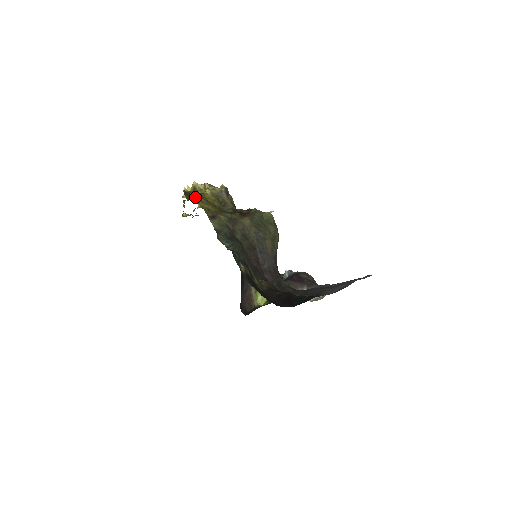
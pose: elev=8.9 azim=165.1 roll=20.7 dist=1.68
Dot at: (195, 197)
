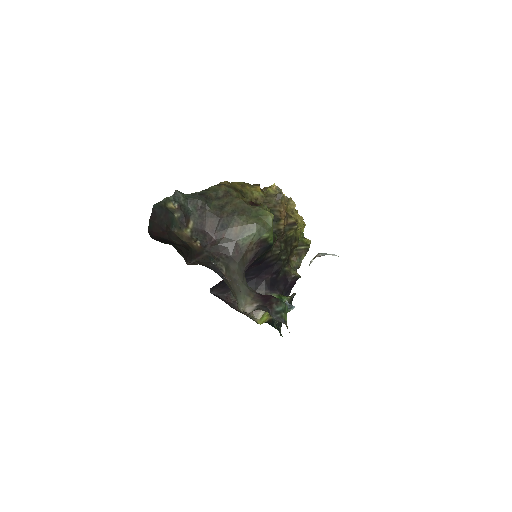
Dot at: (248, 183)
